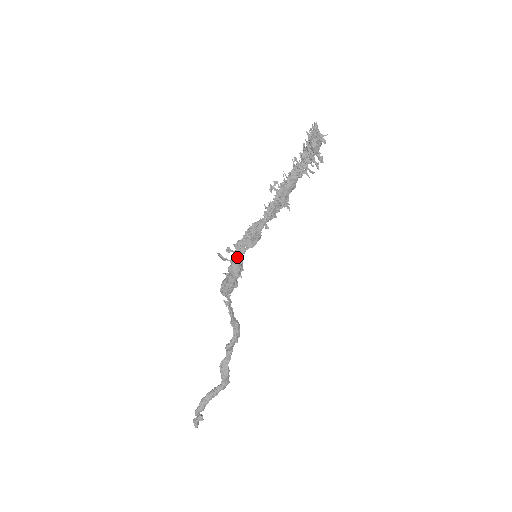
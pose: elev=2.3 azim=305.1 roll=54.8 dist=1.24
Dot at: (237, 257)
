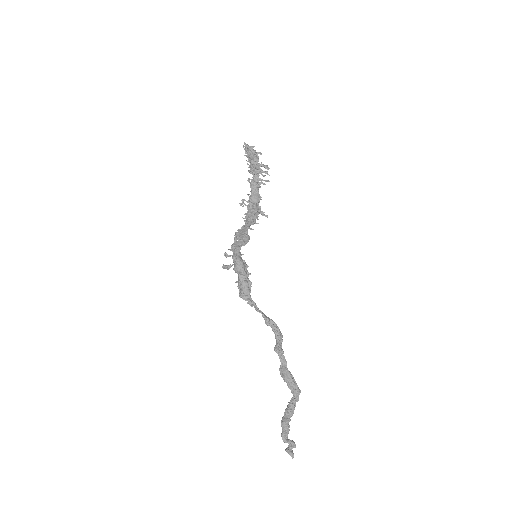
Dot at: (235, 255)
